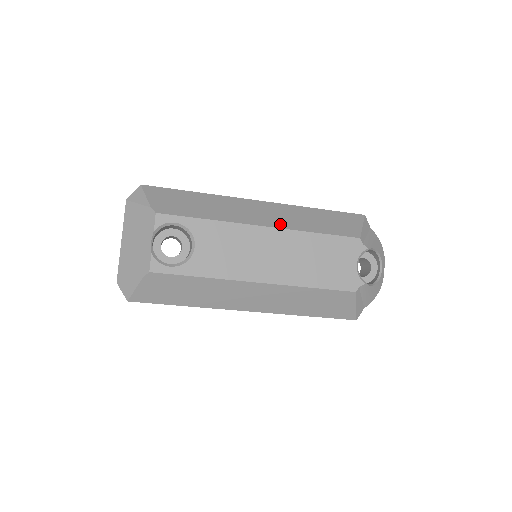
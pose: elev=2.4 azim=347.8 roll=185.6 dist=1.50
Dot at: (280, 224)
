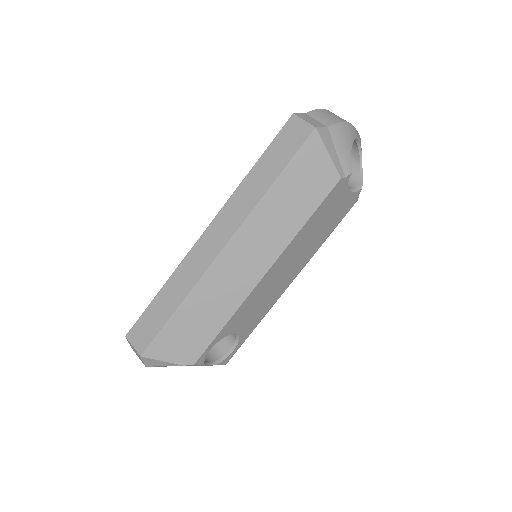
Dot at: (272, 254)
